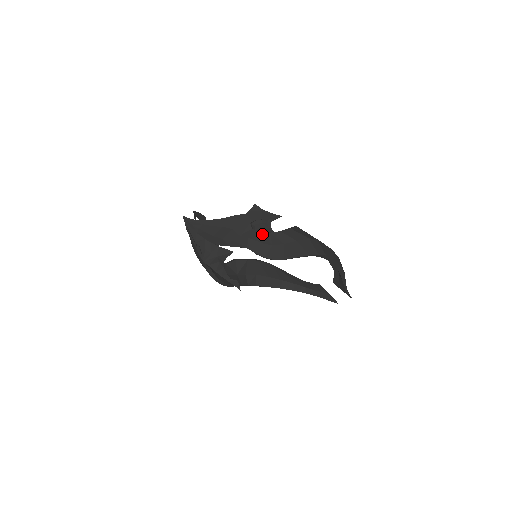
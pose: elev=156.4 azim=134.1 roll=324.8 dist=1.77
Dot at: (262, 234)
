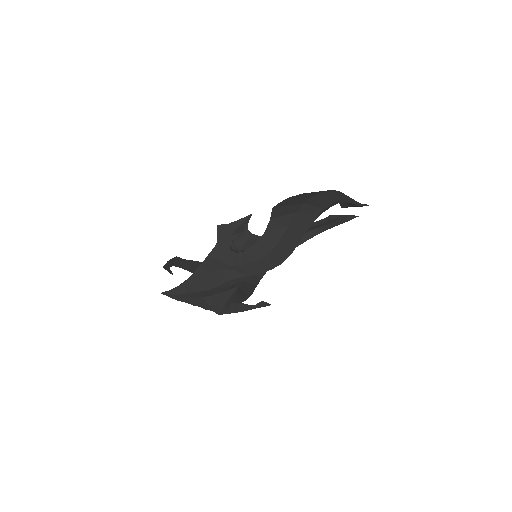
Dot at: (250, 250)
